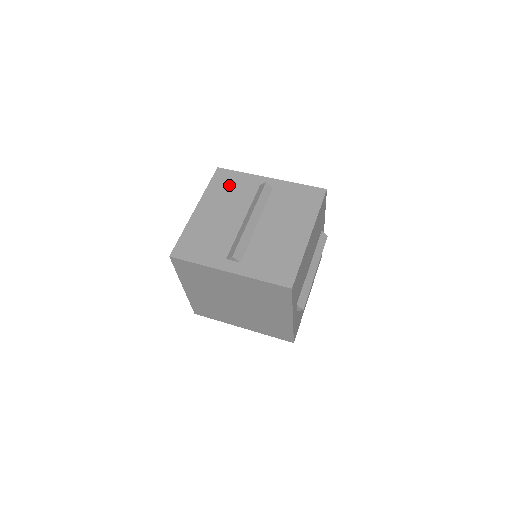
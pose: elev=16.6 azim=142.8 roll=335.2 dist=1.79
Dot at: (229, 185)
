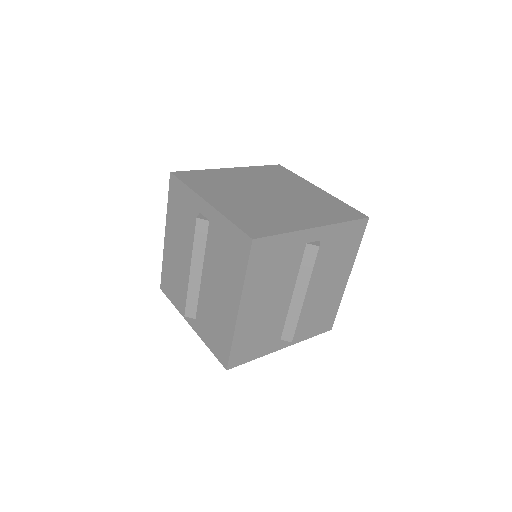
Dot at: (180, 206)
